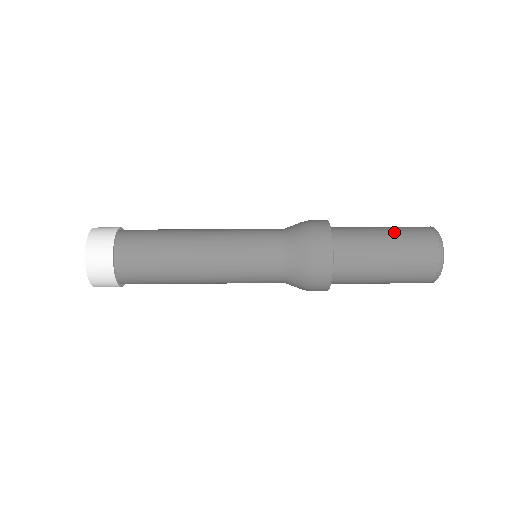
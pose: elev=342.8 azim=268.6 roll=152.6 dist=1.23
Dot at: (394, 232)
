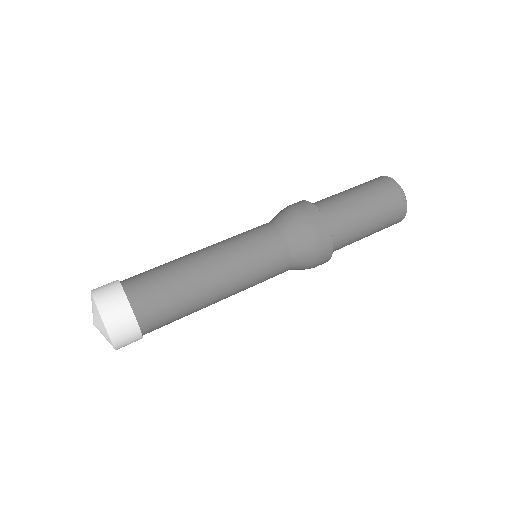
Dot at: (377, 219)
